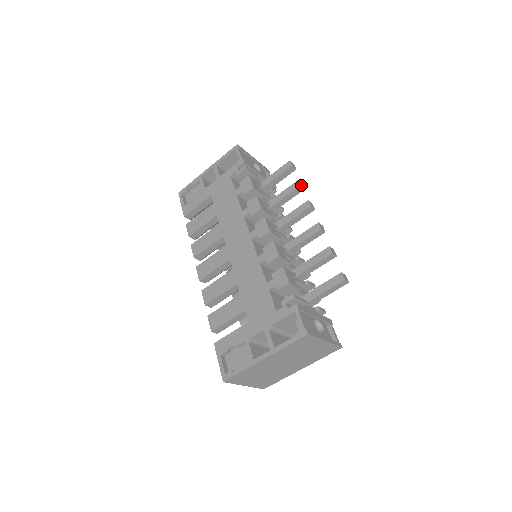
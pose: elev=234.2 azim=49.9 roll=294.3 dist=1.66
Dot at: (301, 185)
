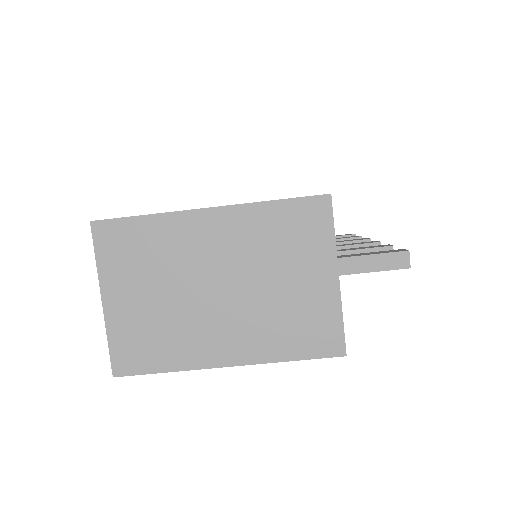
Dot at: occluded
